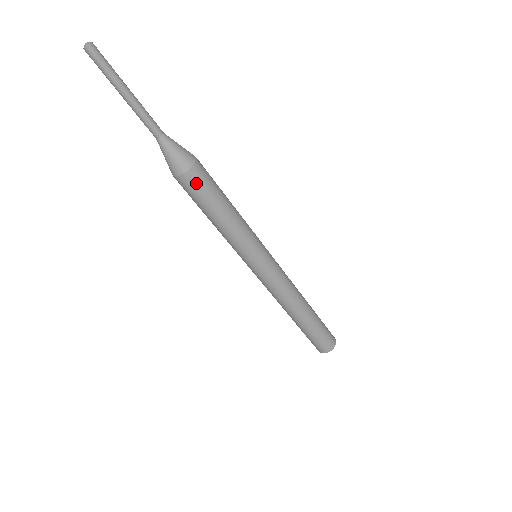
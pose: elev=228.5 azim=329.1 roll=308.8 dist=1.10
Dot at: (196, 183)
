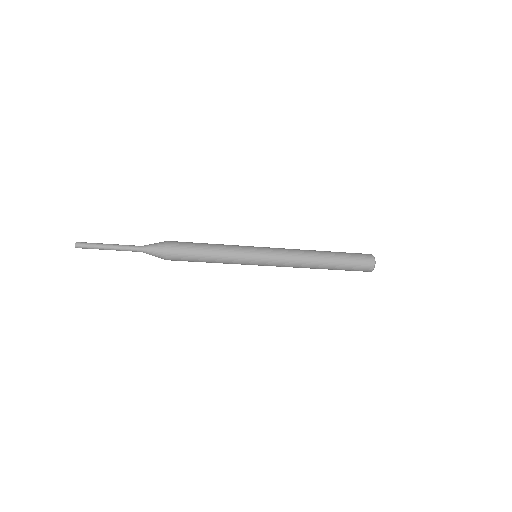
Dot at: (177, 255)
